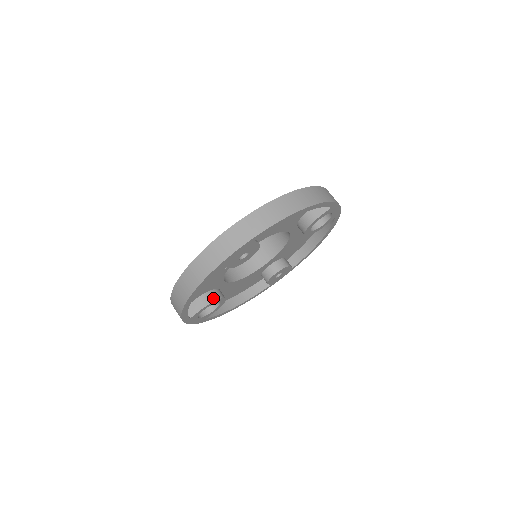
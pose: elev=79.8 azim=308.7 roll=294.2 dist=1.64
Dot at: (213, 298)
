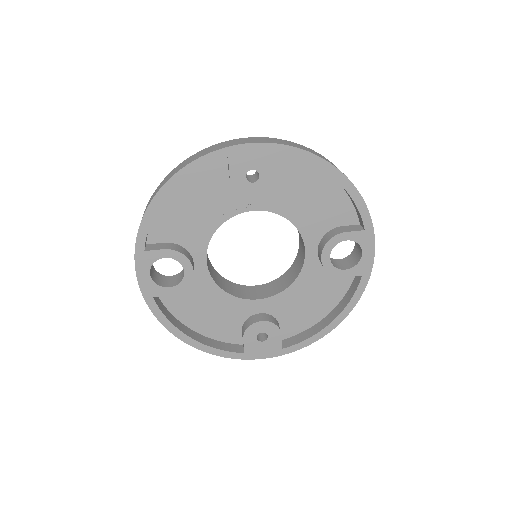
Dot at: (183, 252)
